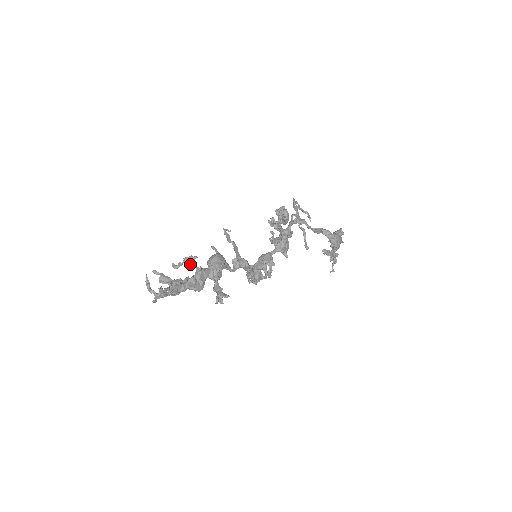
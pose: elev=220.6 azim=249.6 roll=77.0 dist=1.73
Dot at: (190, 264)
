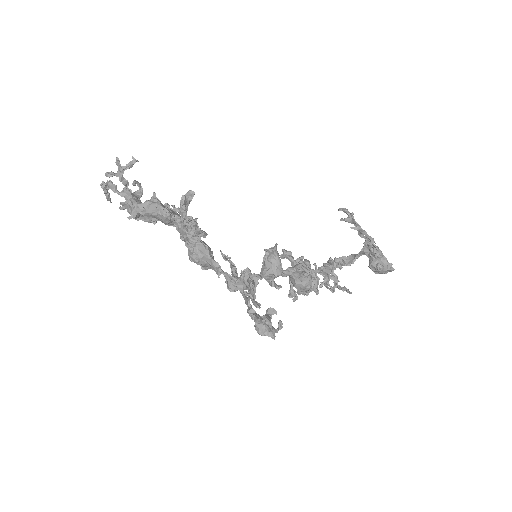
Dot at: occluded
